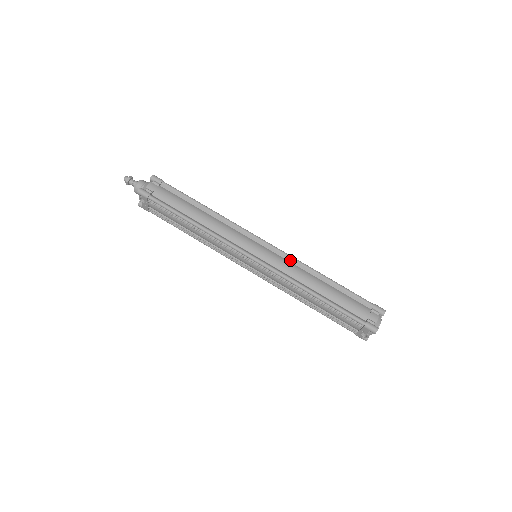
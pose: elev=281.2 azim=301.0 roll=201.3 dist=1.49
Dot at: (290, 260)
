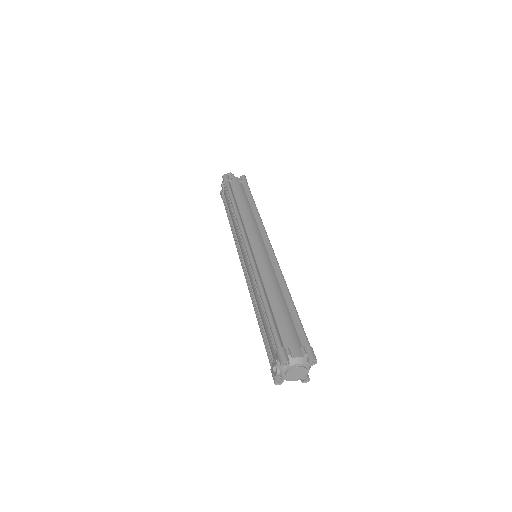
Dot at: (275, 268)
